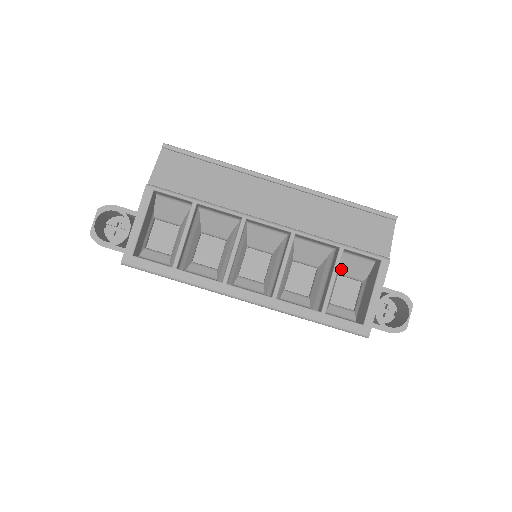
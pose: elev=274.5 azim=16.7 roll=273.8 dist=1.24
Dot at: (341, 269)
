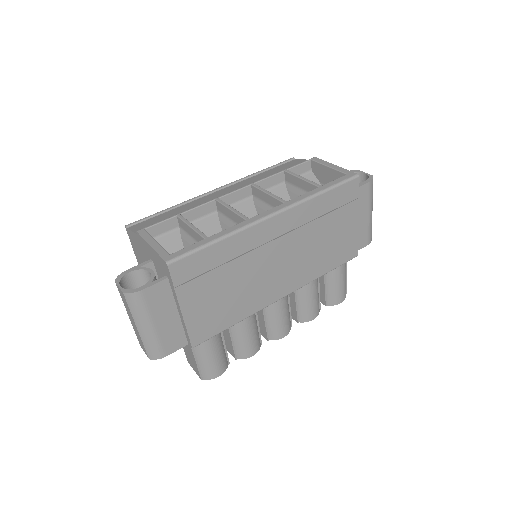
Dot at: occluded
